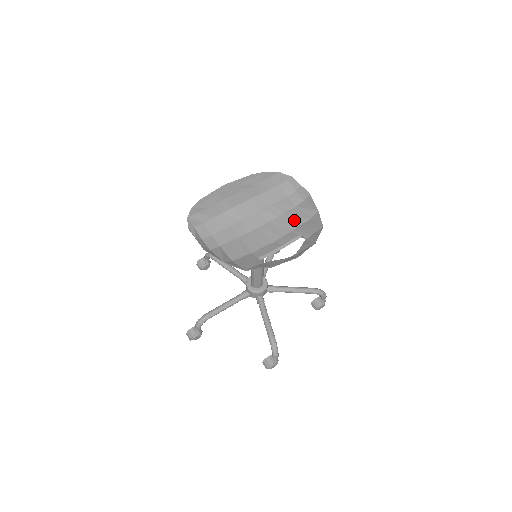
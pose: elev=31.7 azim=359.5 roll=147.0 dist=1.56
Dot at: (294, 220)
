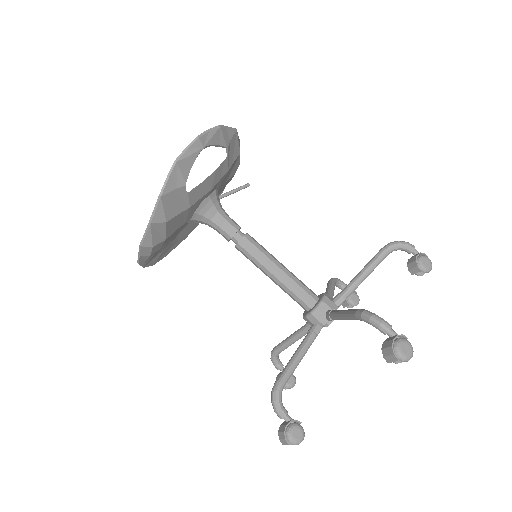
Dot at: (229, 170)
